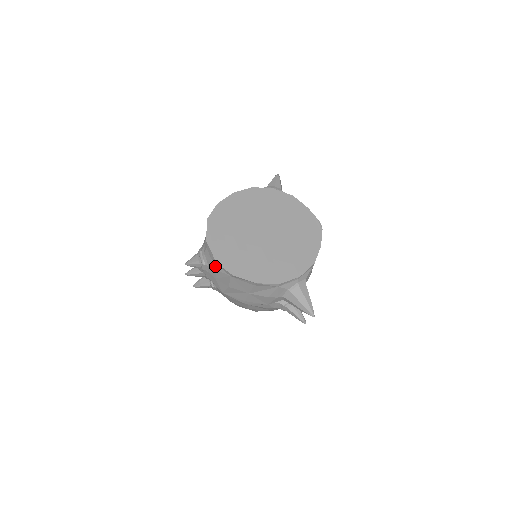
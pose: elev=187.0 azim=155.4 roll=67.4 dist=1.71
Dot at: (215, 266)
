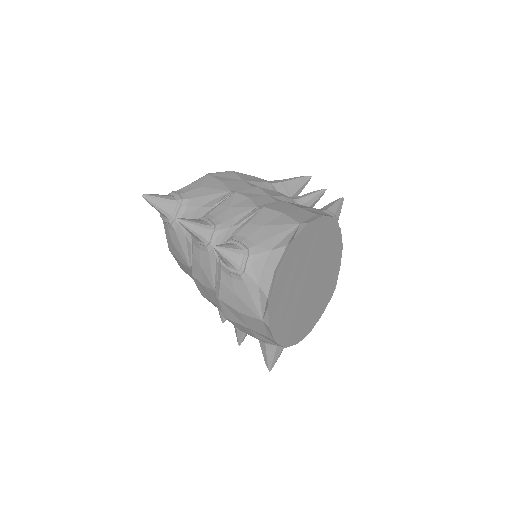
Dot at: (255, 294)
